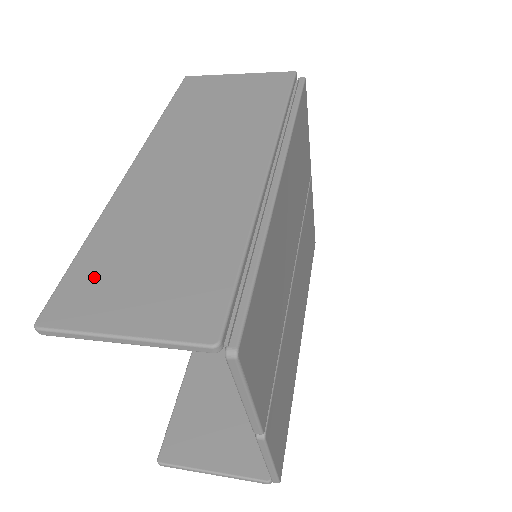
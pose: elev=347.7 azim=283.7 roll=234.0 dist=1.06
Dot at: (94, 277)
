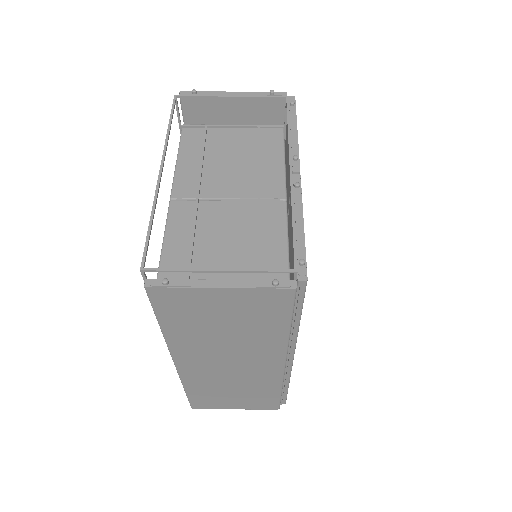
Dot at: (206, 400)
